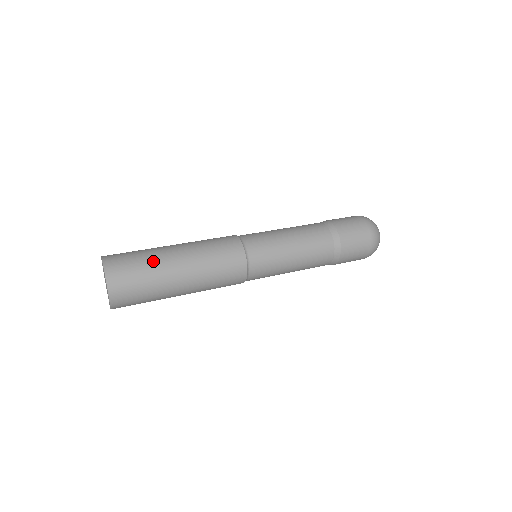
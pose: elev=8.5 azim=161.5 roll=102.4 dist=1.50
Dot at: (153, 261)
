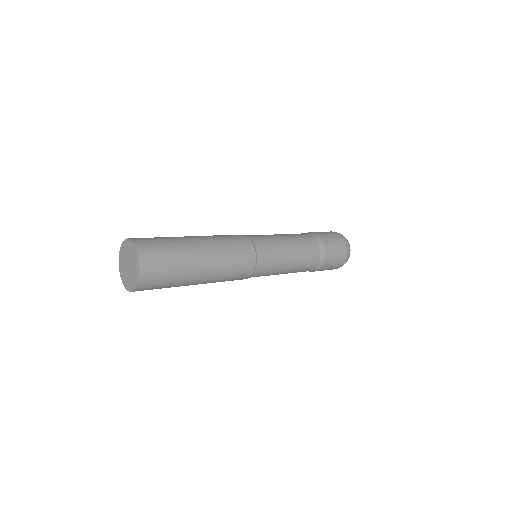
Dot at: (183, 259)
